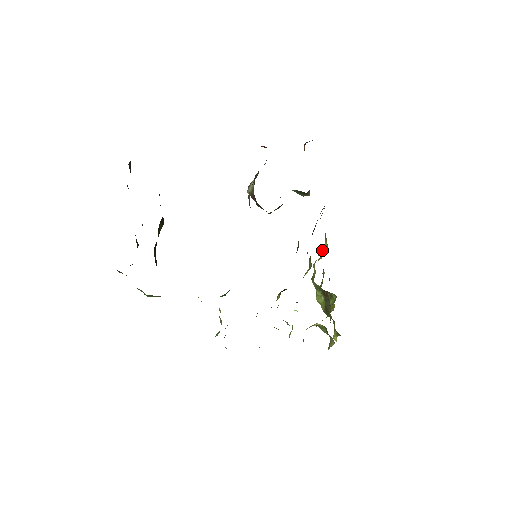
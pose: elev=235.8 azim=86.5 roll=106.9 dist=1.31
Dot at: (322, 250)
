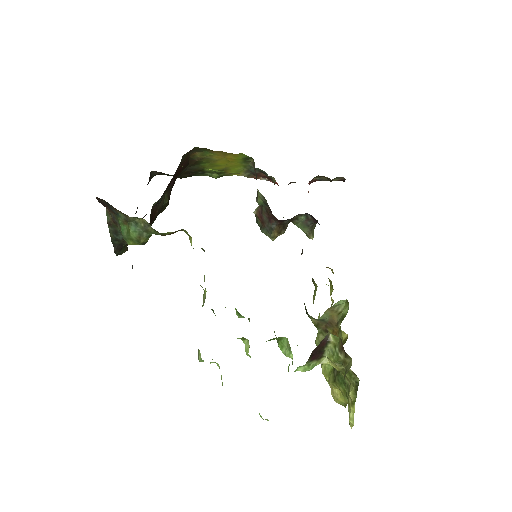
Dot at: occluded
